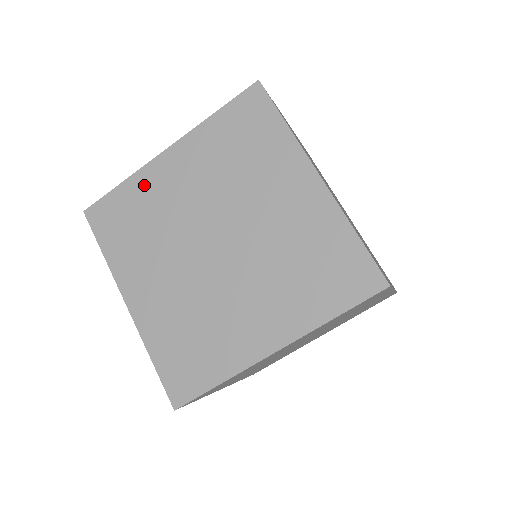
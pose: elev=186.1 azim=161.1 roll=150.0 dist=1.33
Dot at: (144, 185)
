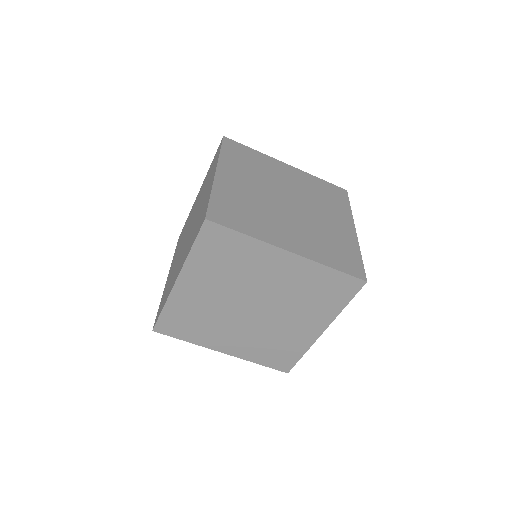
Dot at: (179, 303)
